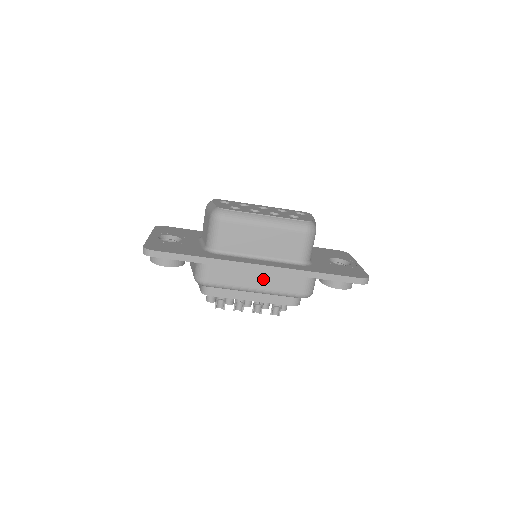
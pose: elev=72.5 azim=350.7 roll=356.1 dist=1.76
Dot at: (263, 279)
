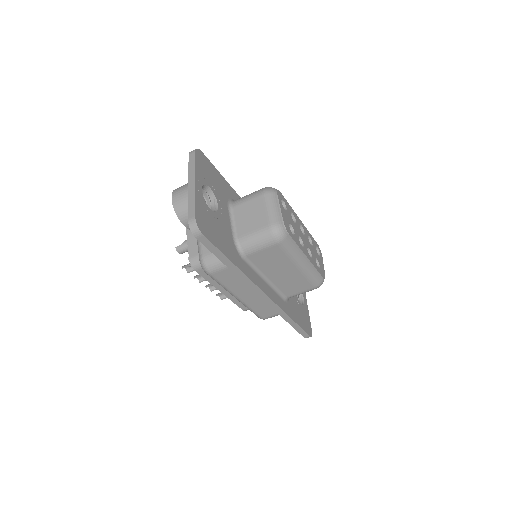
Dot at: (253, 297)
